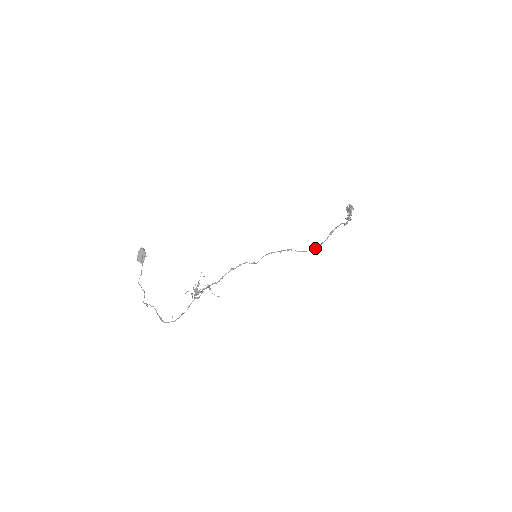
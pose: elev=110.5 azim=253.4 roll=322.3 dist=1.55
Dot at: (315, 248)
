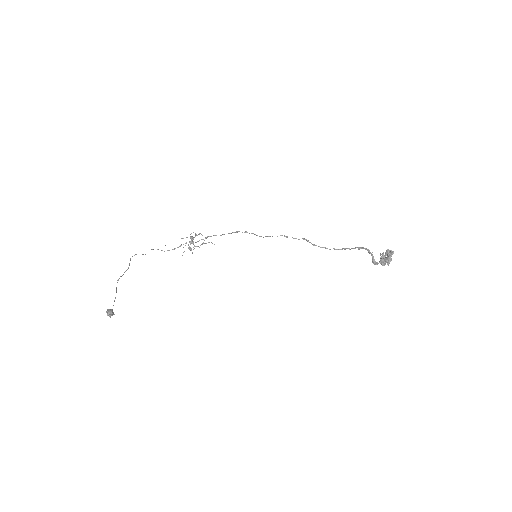
Dot at: (334, 249)
